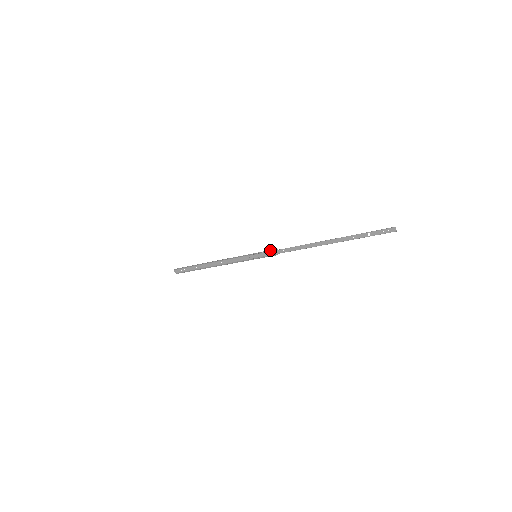
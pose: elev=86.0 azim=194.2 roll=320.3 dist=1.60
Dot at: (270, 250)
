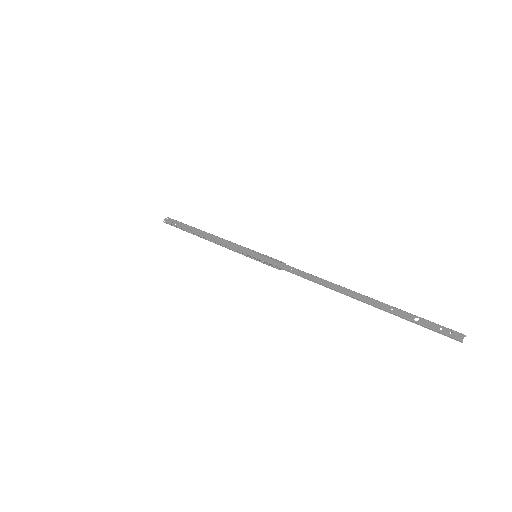
Dot at: occluded
